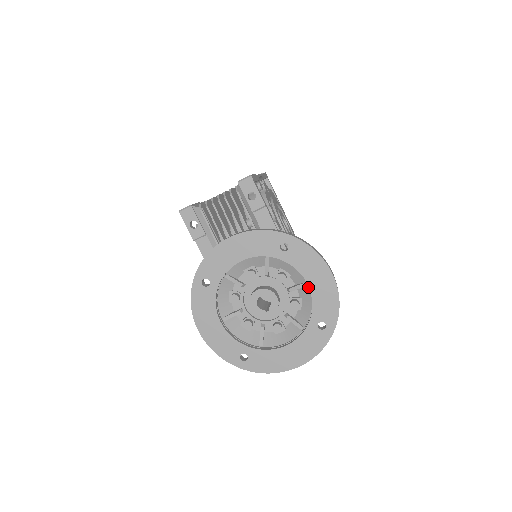
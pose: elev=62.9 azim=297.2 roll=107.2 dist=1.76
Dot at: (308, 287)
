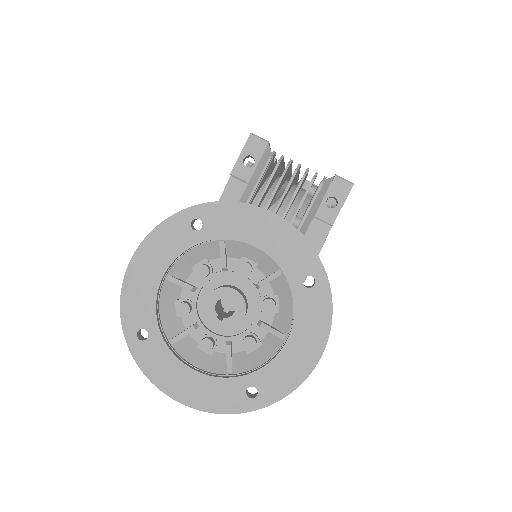
Dot at: (283, 342)
